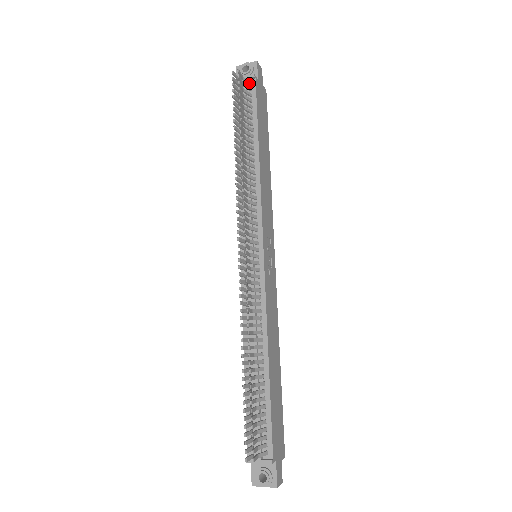
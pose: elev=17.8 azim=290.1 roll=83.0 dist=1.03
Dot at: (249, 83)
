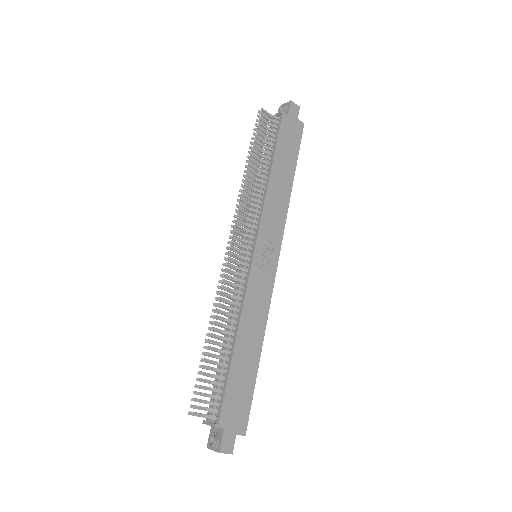
Dot at: (277, 118)
